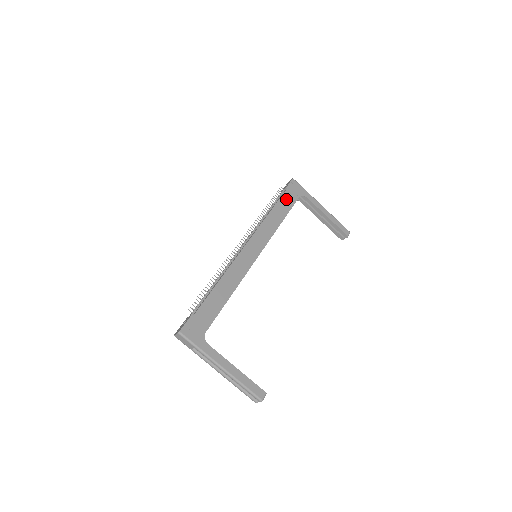
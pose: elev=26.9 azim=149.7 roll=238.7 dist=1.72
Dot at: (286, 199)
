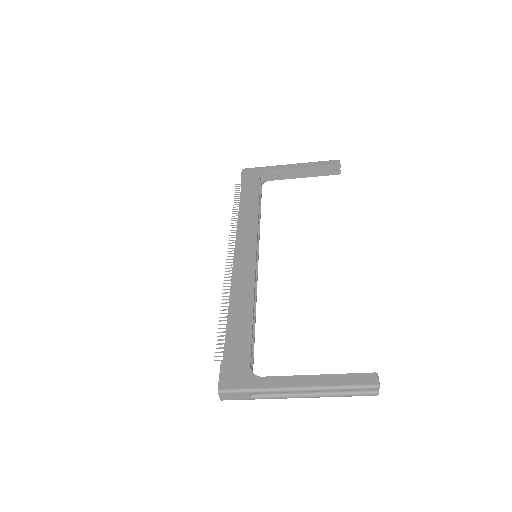
Dot at: (248, 188)
